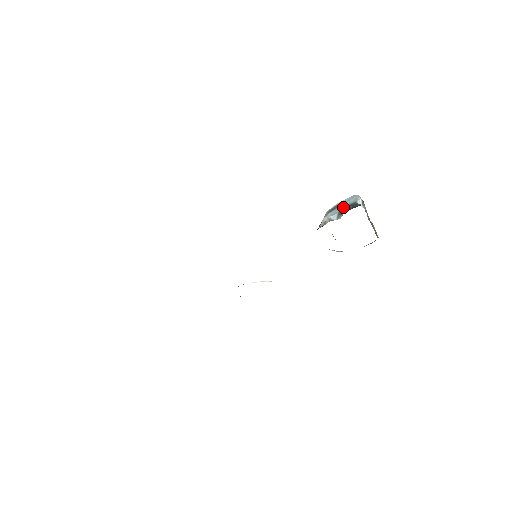
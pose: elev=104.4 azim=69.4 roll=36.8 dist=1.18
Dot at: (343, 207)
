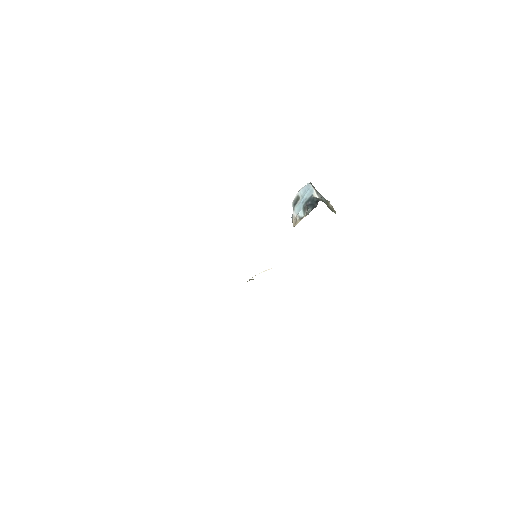
Dot at: (304, 202)
